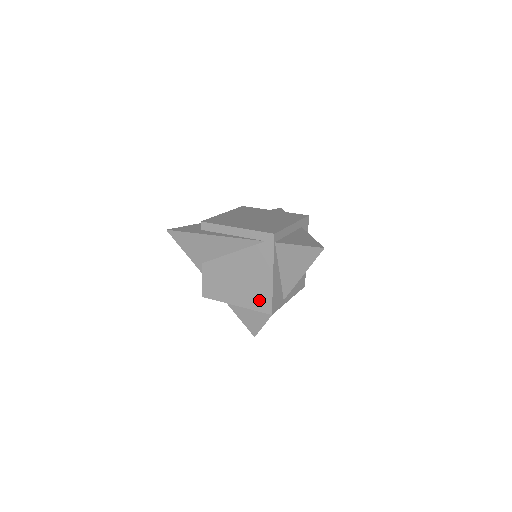
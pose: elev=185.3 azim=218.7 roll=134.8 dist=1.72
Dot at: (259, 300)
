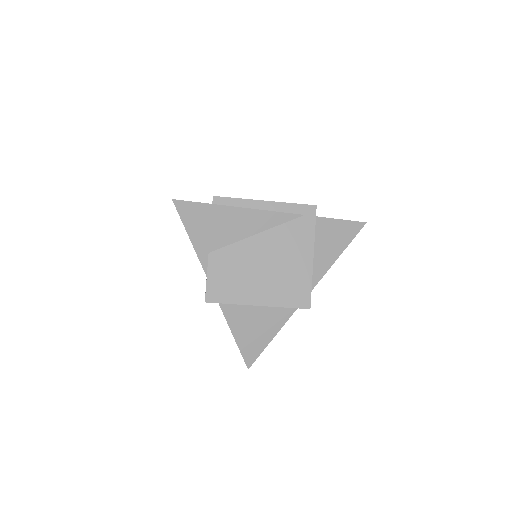
Dot at: (293, 292)
